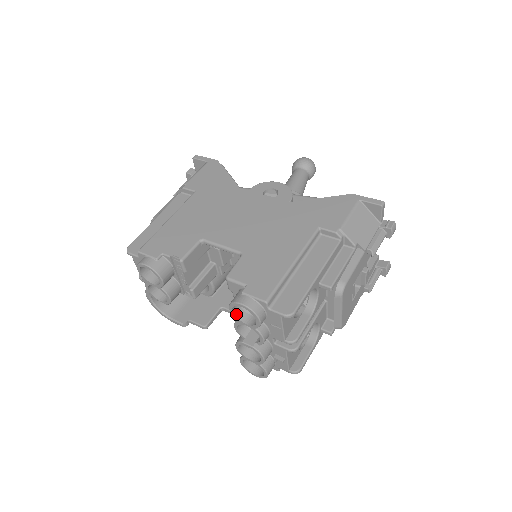
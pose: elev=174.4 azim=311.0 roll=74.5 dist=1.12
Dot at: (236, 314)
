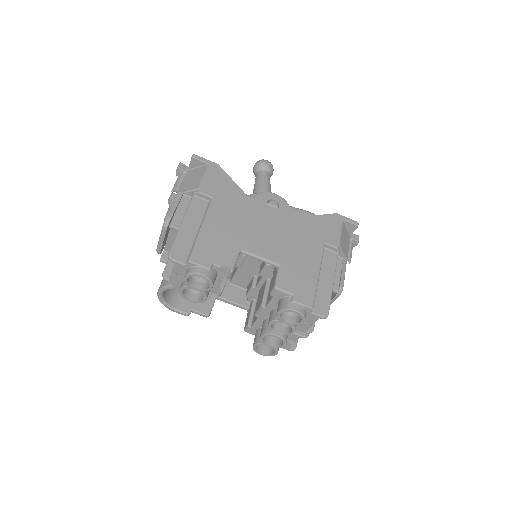
Dot at: (280, 315)
